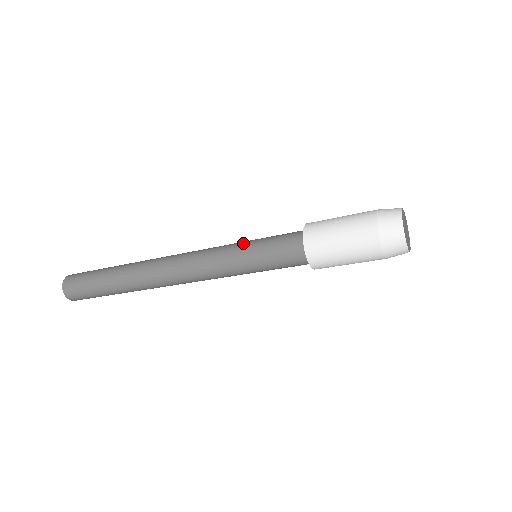
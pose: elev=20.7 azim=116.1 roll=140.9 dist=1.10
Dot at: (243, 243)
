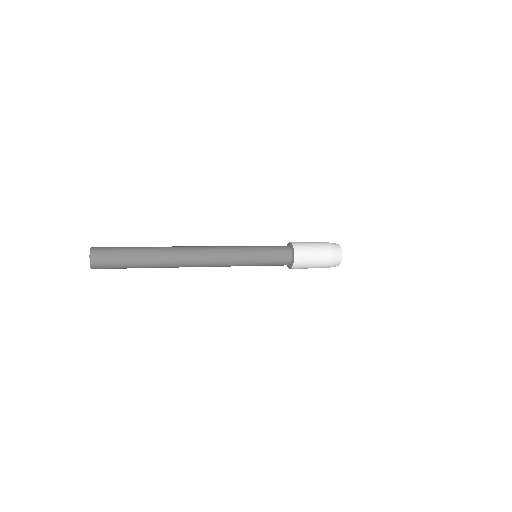
Dot at: (254, 257)
